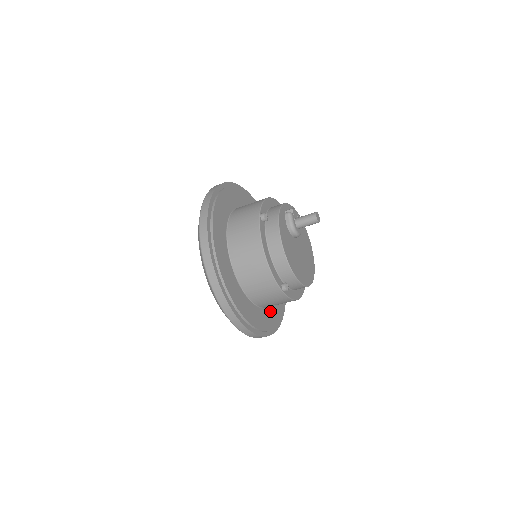
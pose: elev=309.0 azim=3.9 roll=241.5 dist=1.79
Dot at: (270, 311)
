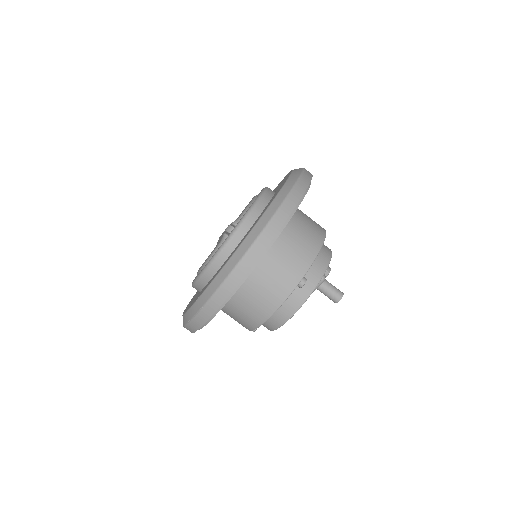
Dot at: occluded
